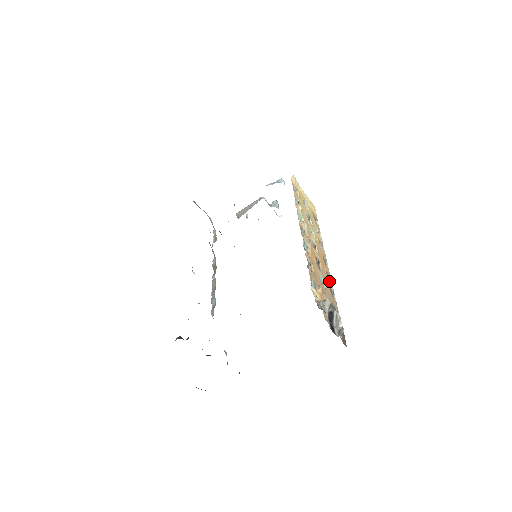
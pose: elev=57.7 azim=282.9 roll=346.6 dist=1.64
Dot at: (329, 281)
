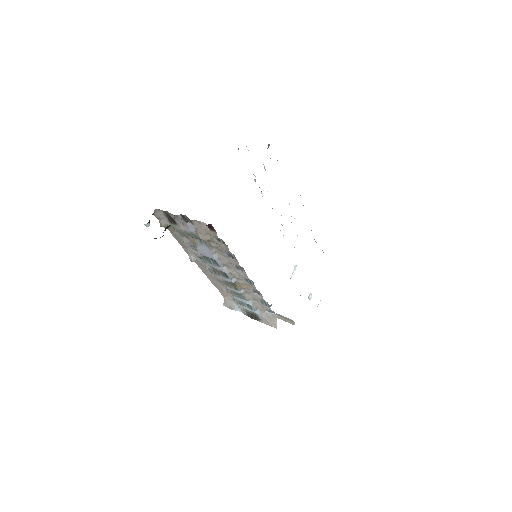
Dot at: occluded
